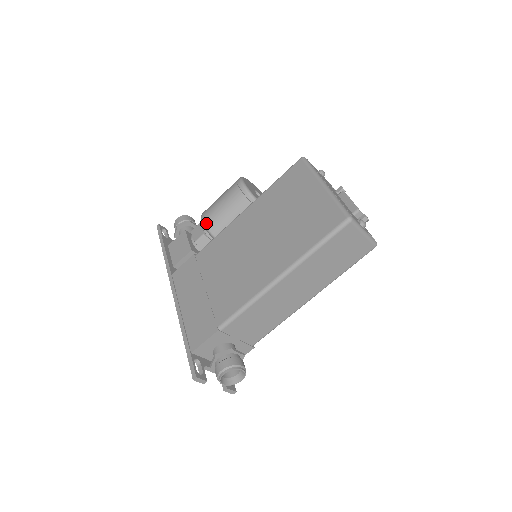
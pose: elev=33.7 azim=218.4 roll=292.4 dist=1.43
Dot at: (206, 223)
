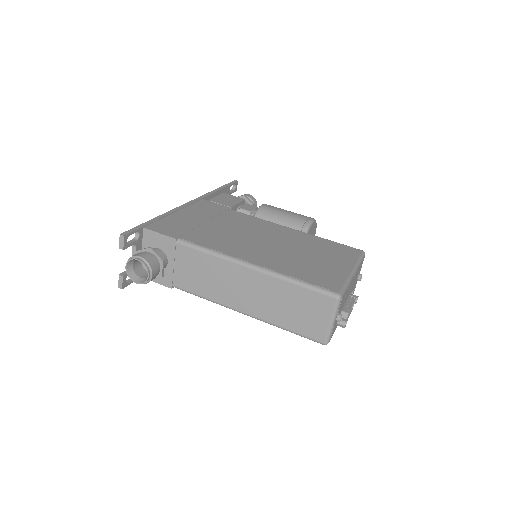
Dot at: (261, 208)
